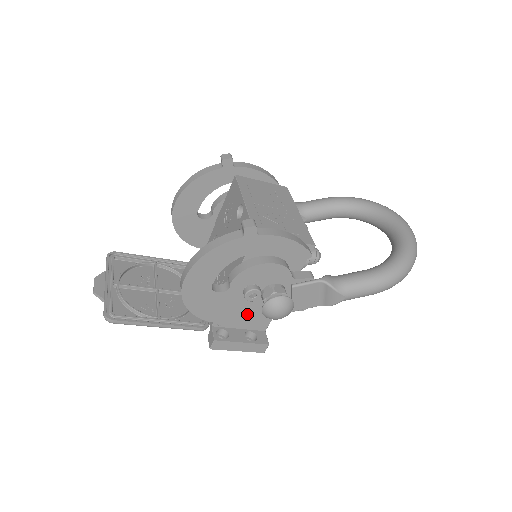
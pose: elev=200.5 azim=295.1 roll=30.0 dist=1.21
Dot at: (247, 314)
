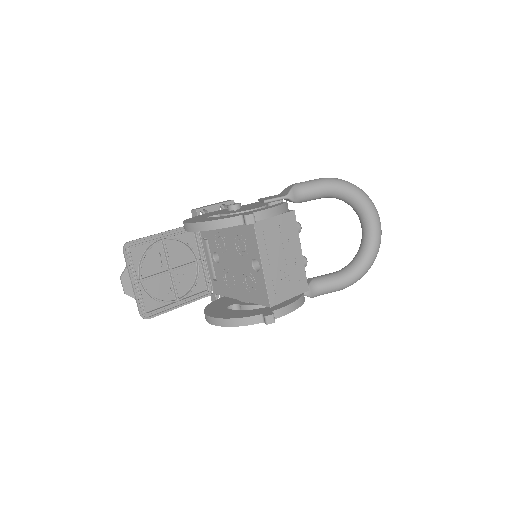
Dot at: occluded
